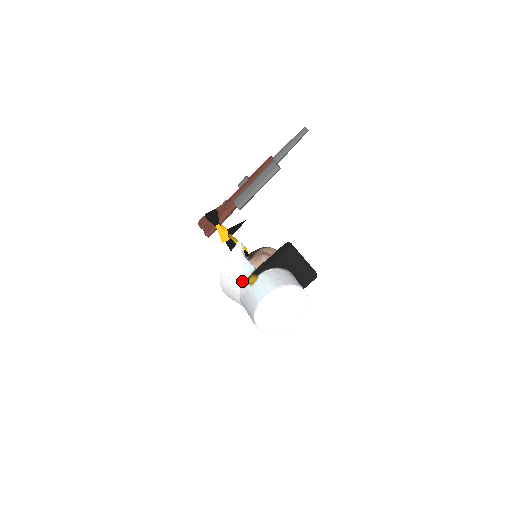
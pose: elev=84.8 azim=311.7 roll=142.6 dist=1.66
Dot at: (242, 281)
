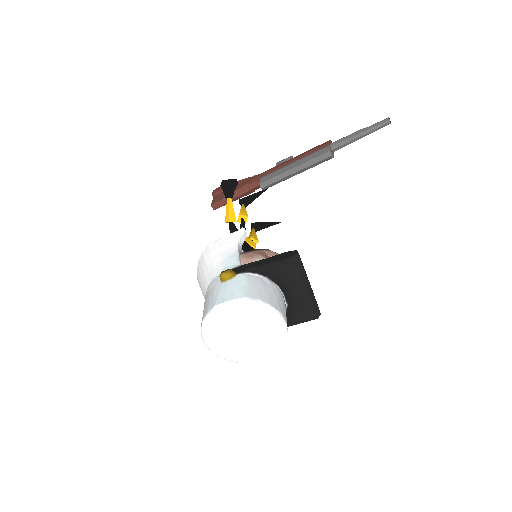
Dot at: (217, 273)
